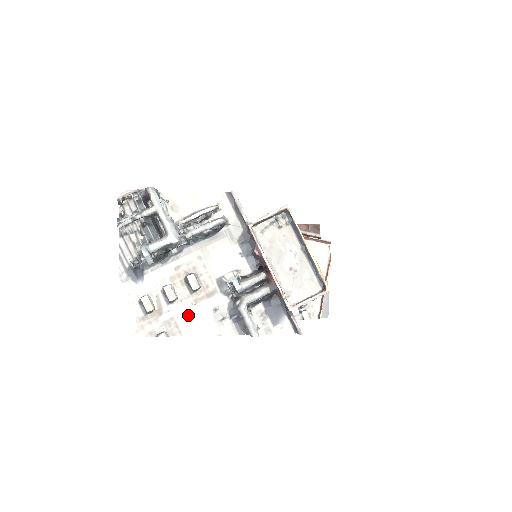
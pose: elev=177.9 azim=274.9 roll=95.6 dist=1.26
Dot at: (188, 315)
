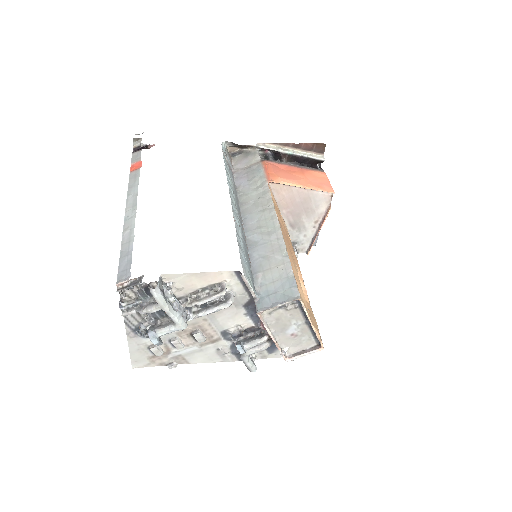
Dot at: (194, 353)
